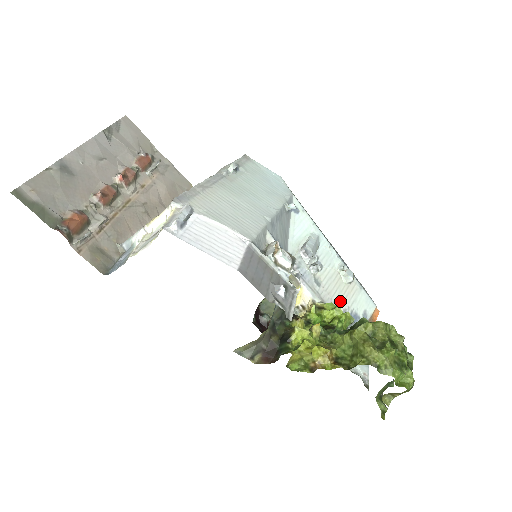
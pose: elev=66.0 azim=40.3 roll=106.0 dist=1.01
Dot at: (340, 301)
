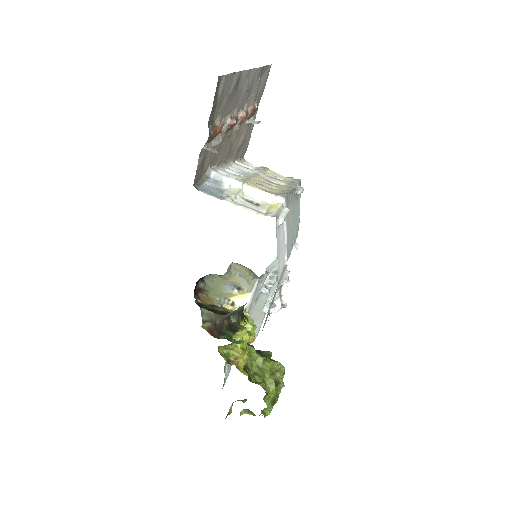
Dot at: occluded
